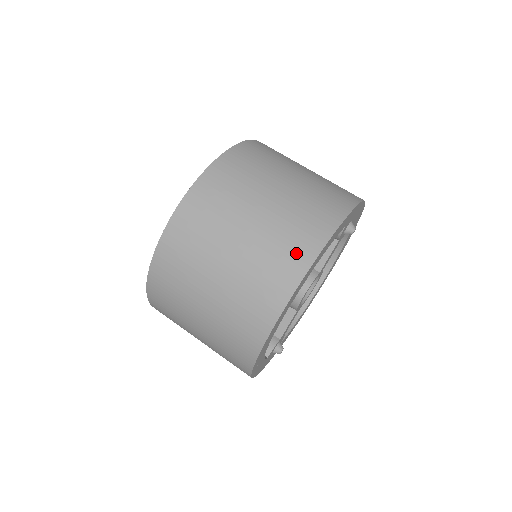
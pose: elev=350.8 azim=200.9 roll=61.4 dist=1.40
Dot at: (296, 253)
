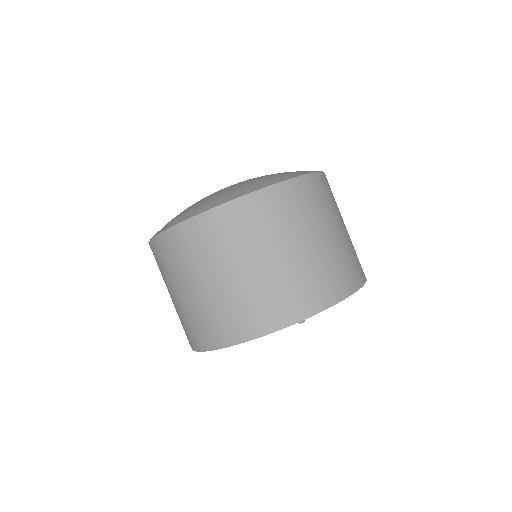
Dot at: (203, 336)
